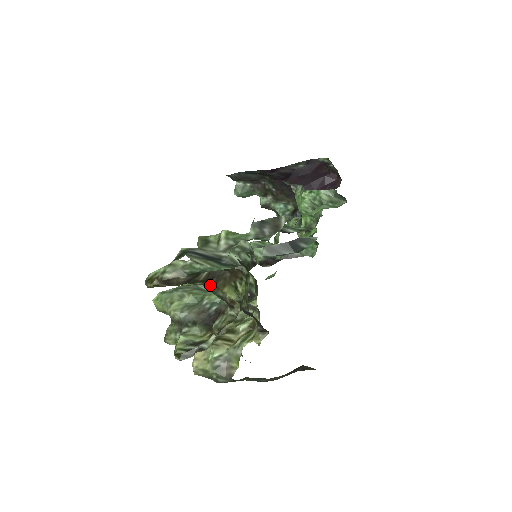
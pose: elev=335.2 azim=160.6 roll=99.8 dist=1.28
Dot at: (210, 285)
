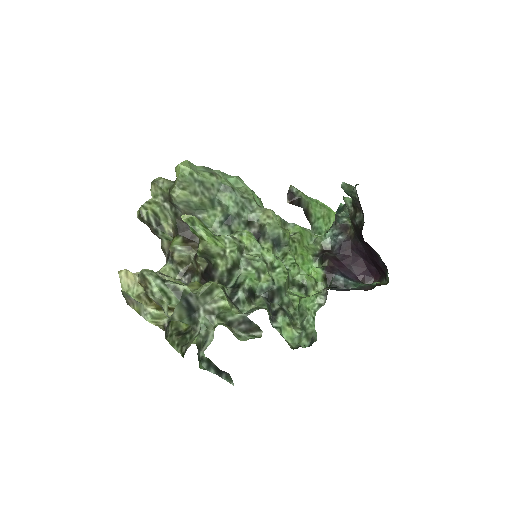
Dot at: occluded
